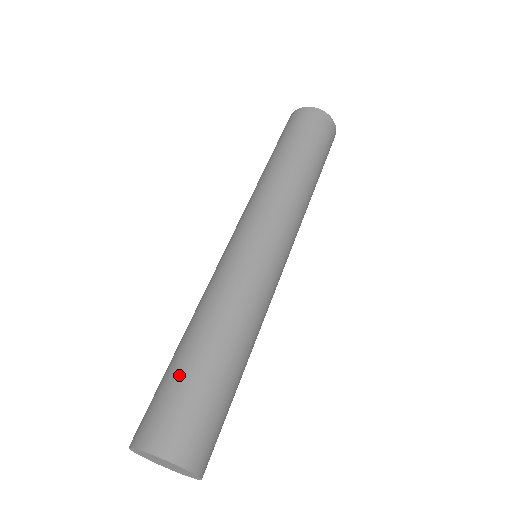
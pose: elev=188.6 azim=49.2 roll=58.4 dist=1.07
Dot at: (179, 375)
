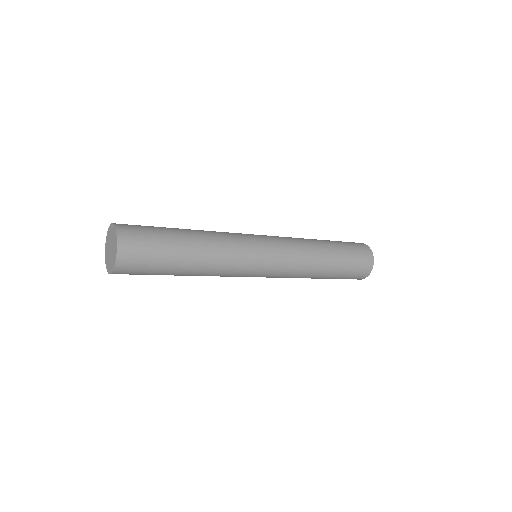
Dot at: occluded
